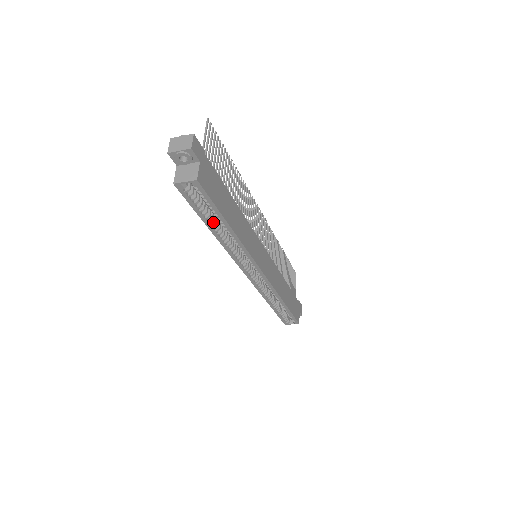
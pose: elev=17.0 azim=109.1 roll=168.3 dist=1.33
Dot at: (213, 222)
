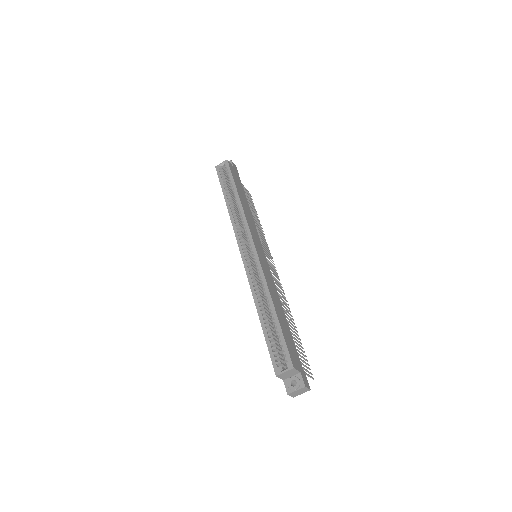
Dot at: (229, 194)
